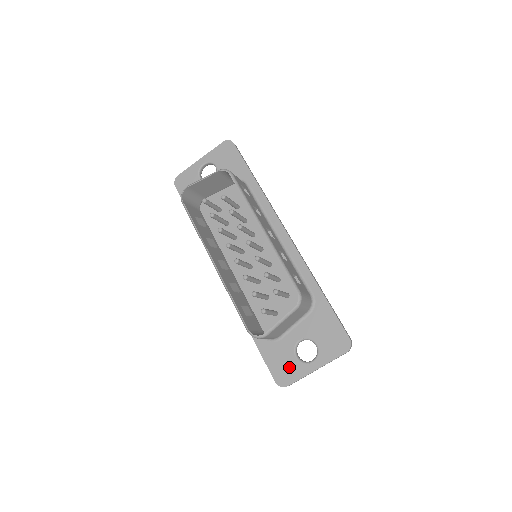
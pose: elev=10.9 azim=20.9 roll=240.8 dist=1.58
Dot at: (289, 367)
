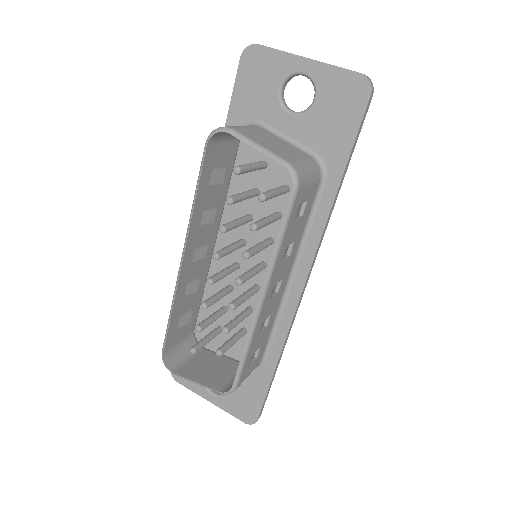
Dot at: occluded
